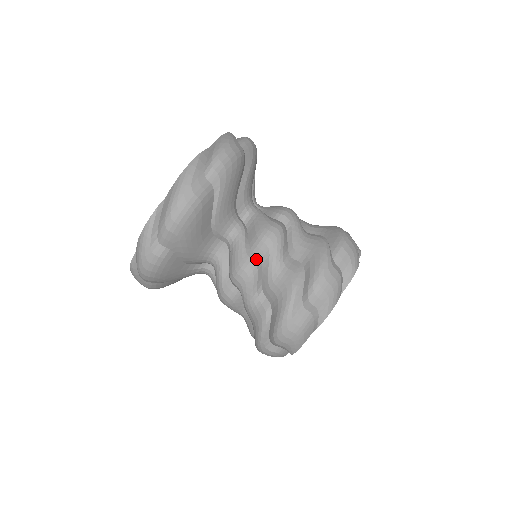
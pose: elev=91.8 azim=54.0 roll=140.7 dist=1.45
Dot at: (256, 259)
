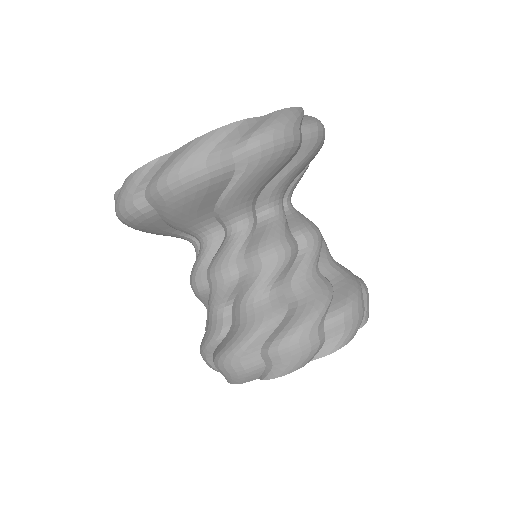
Dot at: (243, 270)
